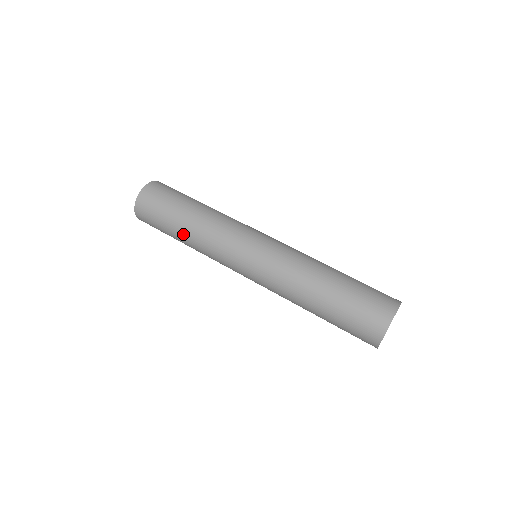
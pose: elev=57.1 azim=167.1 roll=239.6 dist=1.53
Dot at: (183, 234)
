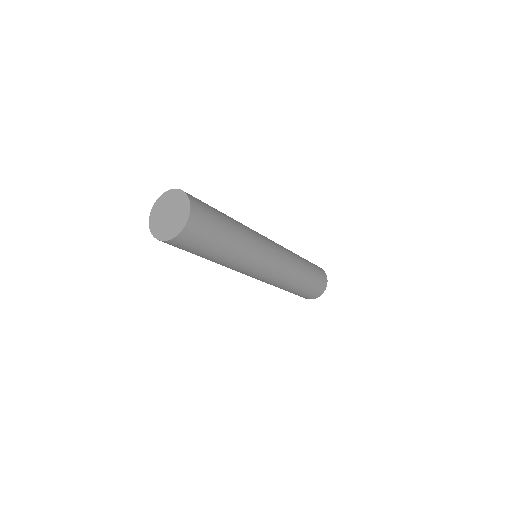
Dot at: (221, 258)
